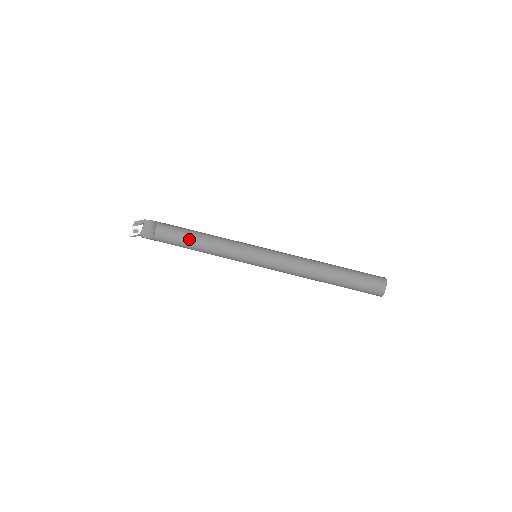
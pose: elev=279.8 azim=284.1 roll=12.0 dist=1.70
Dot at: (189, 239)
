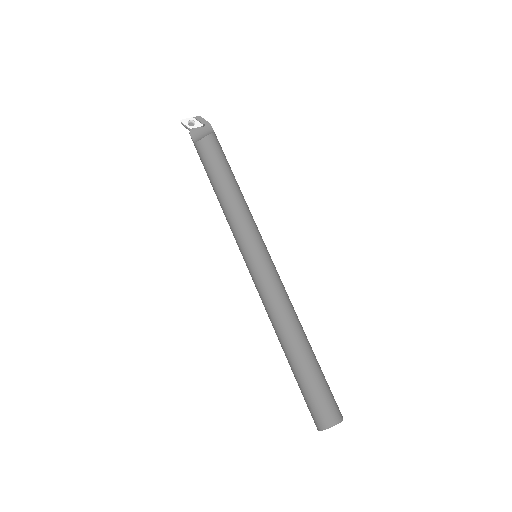
Dot at: (219, 175)
